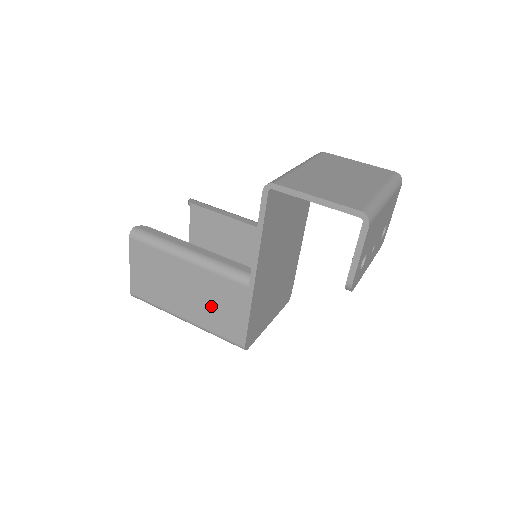
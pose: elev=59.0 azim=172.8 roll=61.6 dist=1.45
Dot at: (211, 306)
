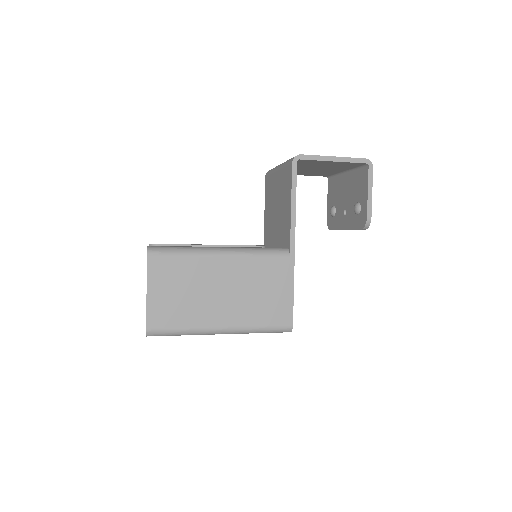
Dot at: (253, 296)
